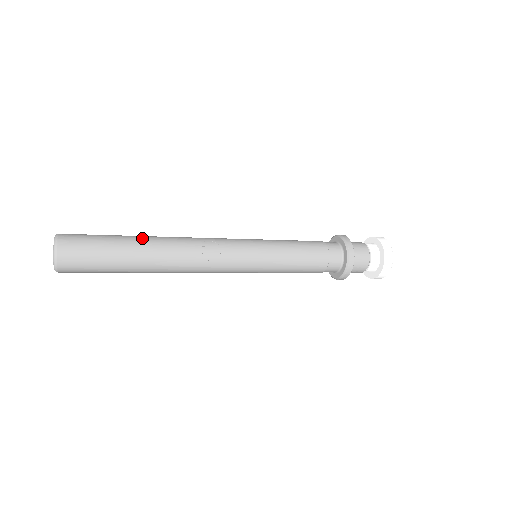
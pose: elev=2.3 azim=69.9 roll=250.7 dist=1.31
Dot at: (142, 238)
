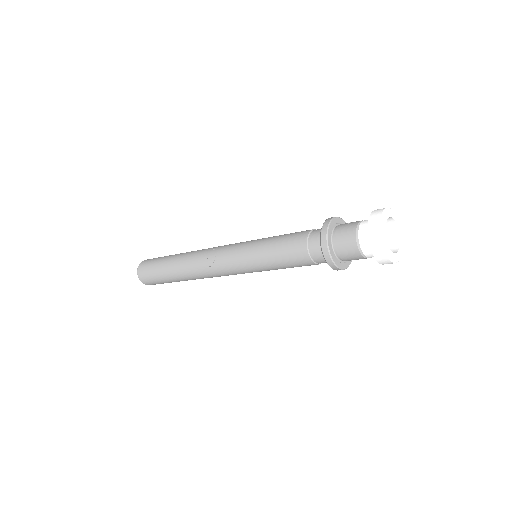
Dot at: (177, 255)
